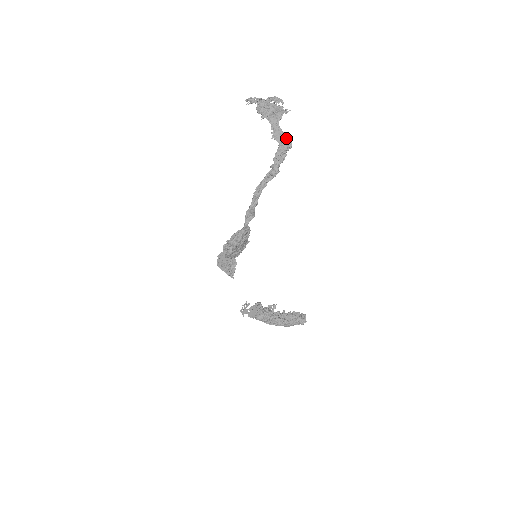
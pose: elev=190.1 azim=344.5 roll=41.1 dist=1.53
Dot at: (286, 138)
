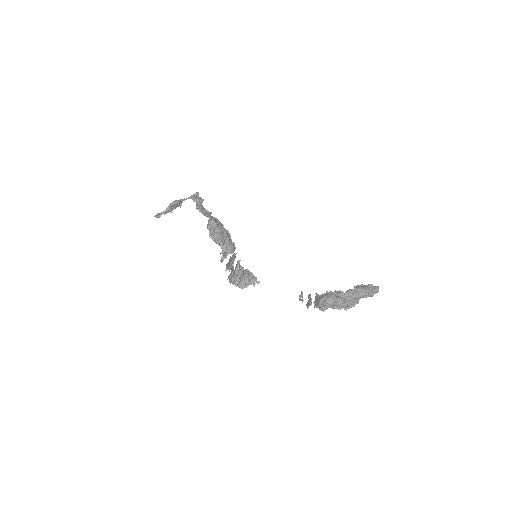
Dot at: occluded
